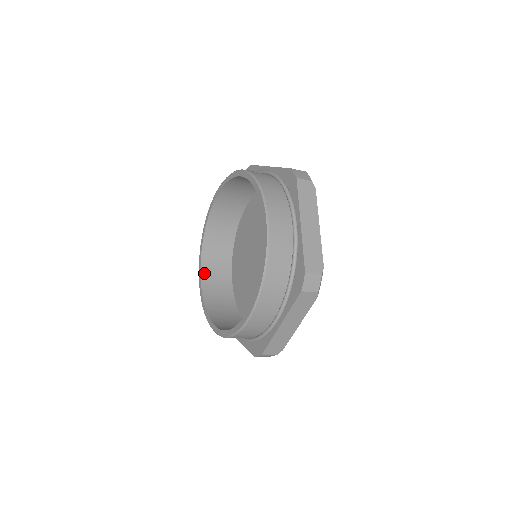
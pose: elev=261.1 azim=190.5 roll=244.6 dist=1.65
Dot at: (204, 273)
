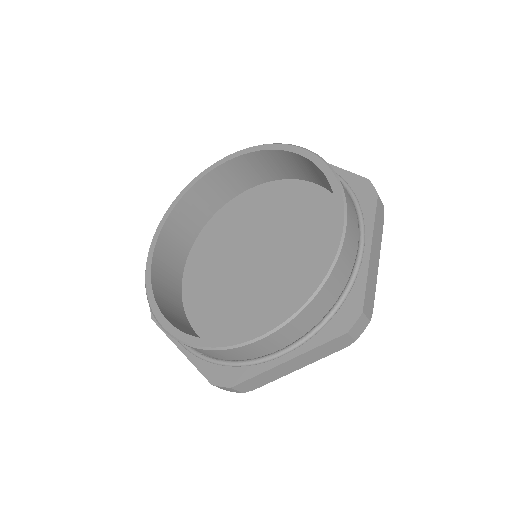
Dot at: (171, 322)
